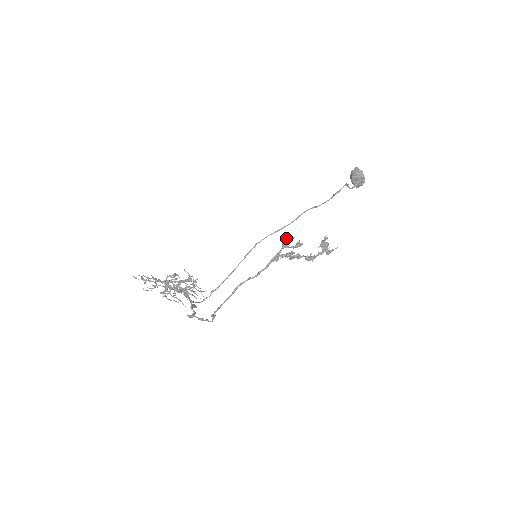
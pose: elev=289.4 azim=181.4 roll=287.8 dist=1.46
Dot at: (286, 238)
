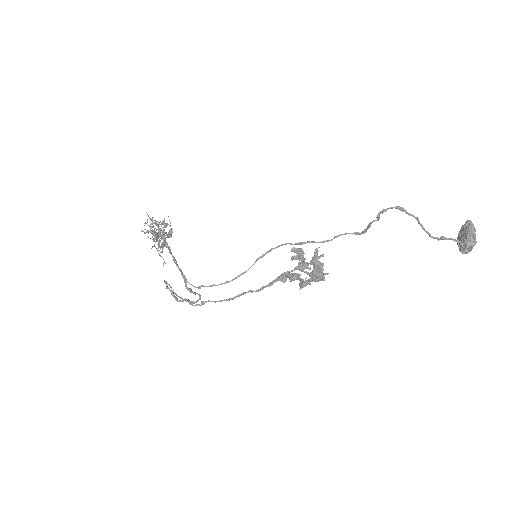
Dot at: (293, 247)
